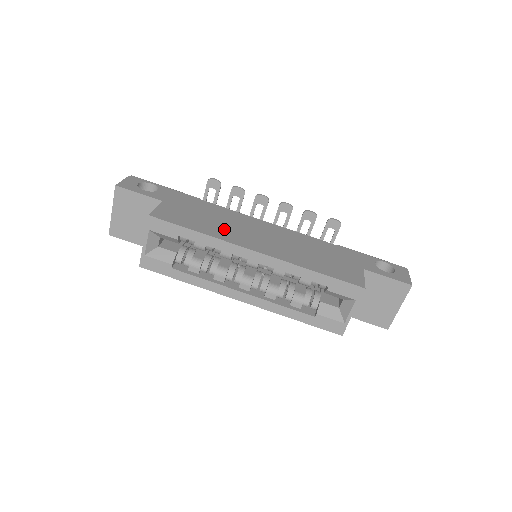
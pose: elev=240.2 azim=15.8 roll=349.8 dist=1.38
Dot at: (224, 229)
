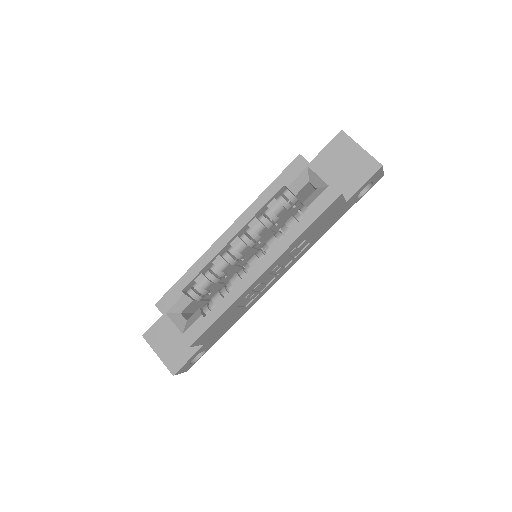
Dot at: occluded
